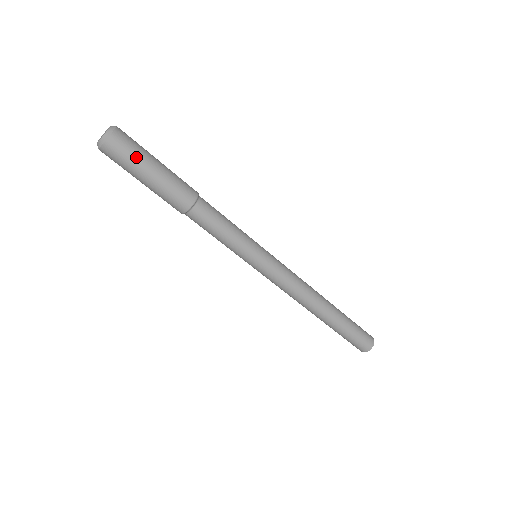
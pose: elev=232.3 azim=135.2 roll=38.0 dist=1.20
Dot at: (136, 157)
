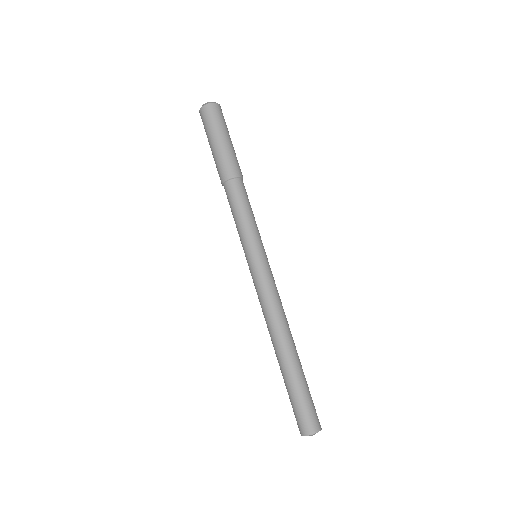
Dot at: (226, 126)
